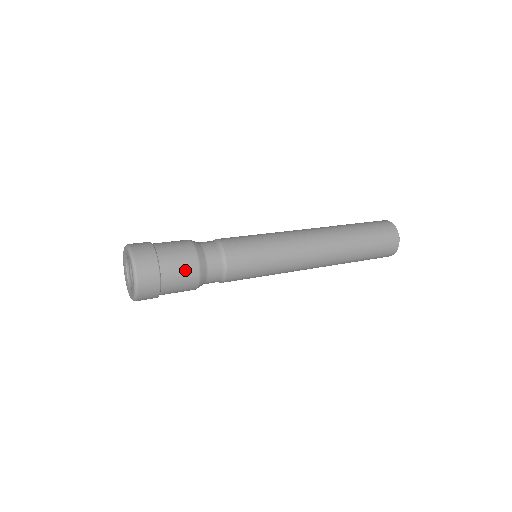
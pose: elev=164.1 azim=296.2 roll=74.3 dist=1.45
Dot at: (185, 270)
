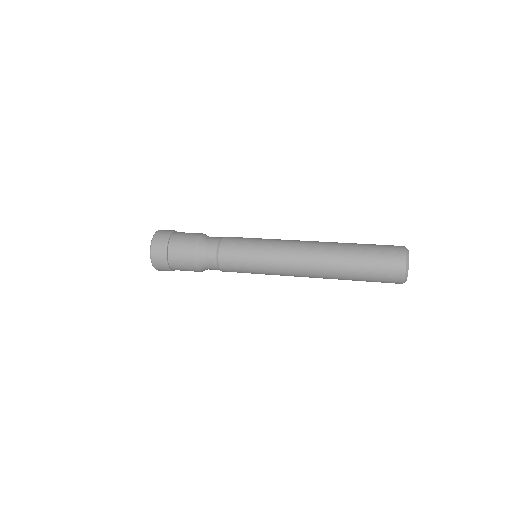
Dot at: (185, 262)
